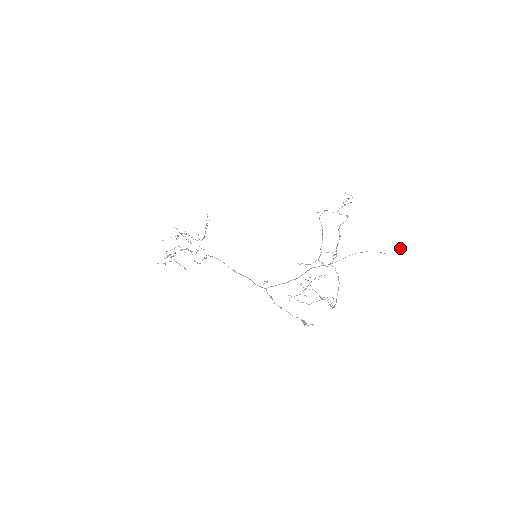
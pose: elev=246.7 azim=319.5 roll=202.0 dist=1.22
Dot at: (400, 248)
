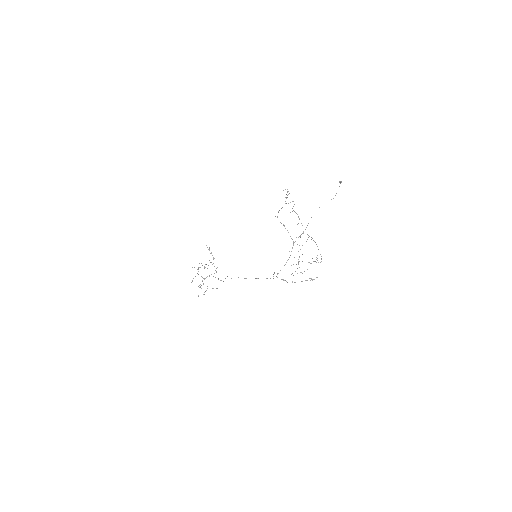
Dot at: (339, 186)
